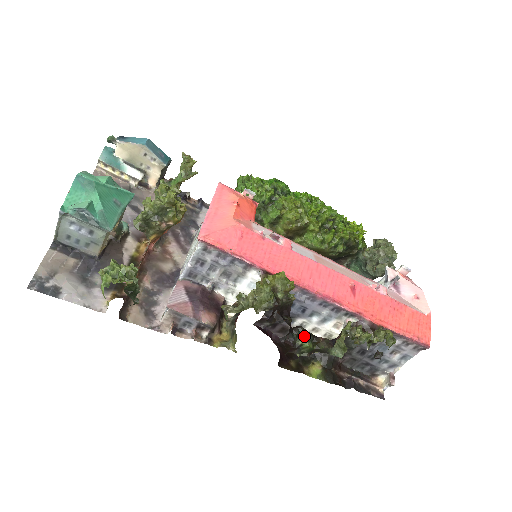
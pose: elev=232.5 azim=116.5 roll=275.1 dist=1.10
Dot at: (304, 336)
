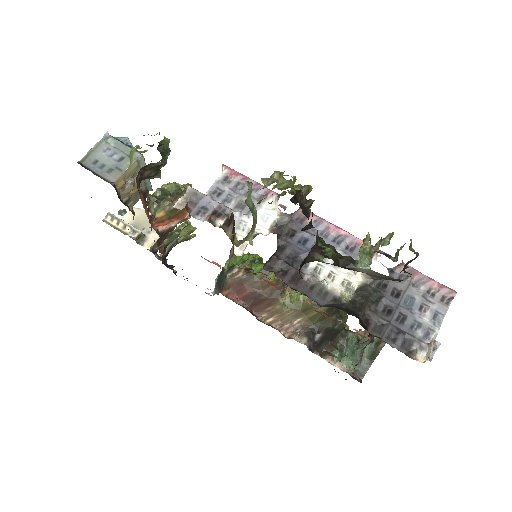
Dot at: (325, 243)
